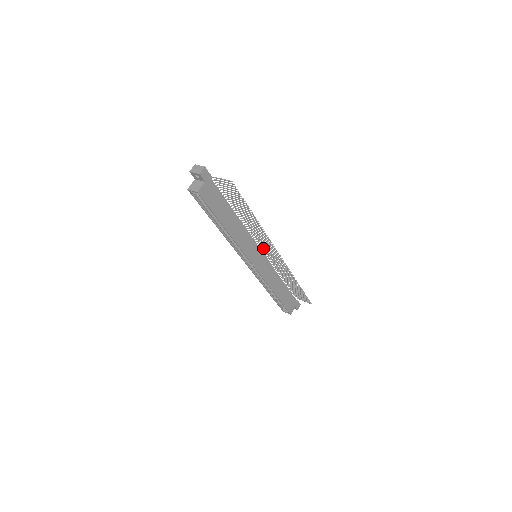
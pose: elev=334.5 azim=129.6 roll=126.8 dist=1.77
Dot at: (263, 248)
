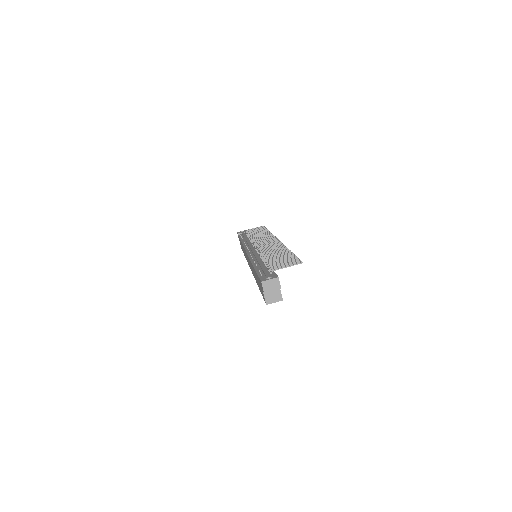
Dot at: (258, 245)
